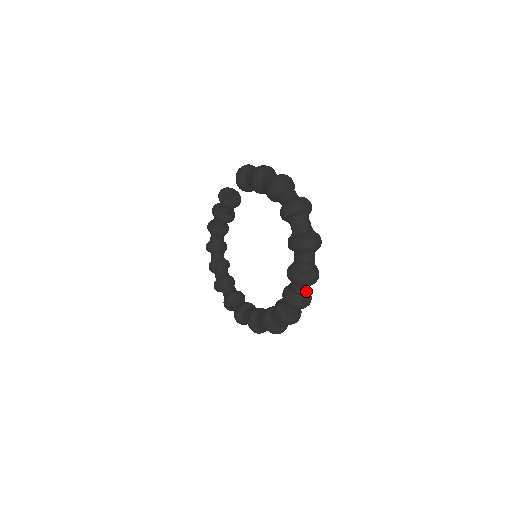
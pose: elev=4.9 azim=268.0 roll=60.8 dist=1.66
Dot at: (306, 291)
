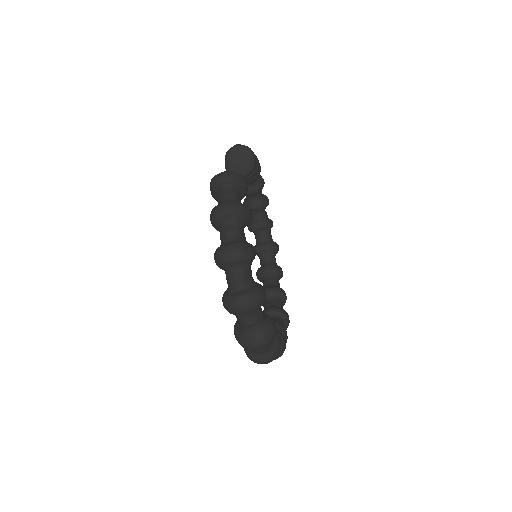
Dot at: occluded
